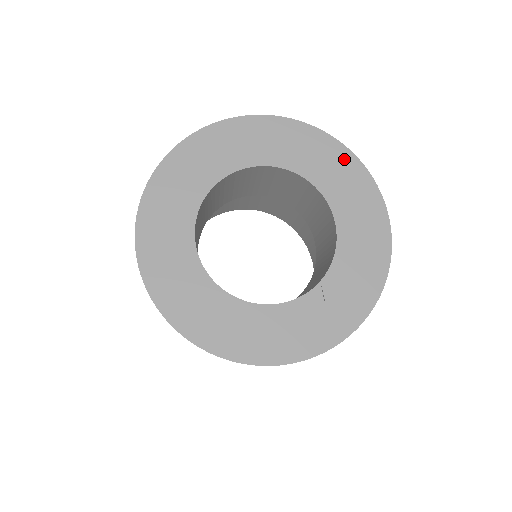
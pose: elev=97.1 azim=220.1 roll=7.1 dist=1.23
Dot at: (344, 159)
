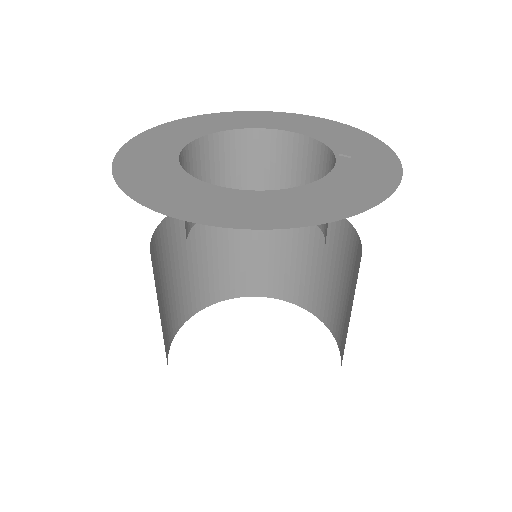
Dot at: (251, 114)
